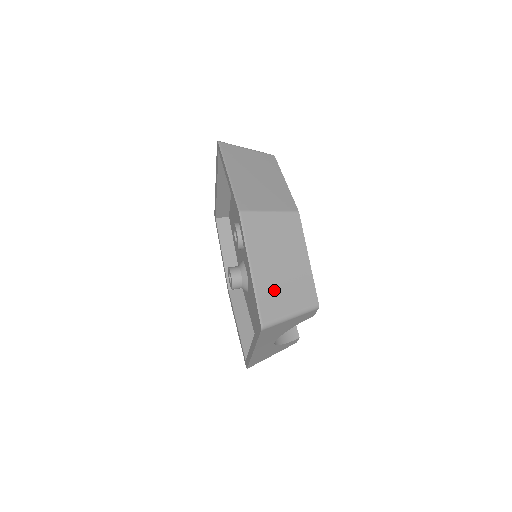
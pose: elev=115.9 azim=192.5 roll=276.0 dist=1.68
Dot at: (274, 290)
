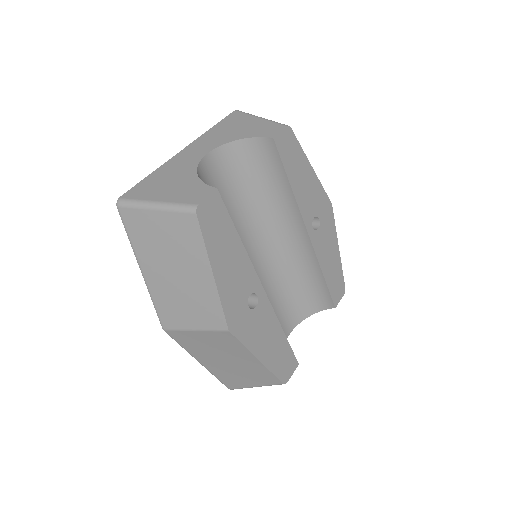
Dot at: (231, 375)
